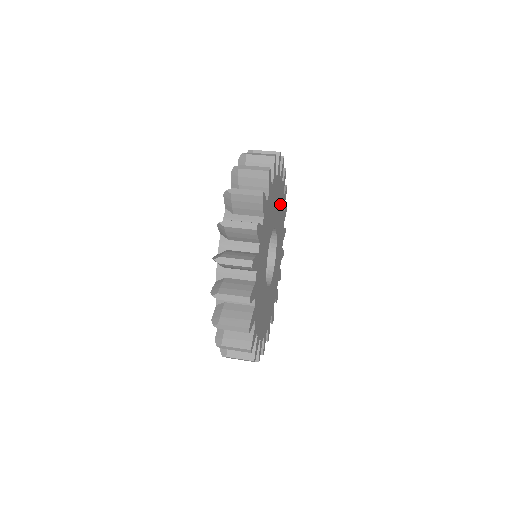
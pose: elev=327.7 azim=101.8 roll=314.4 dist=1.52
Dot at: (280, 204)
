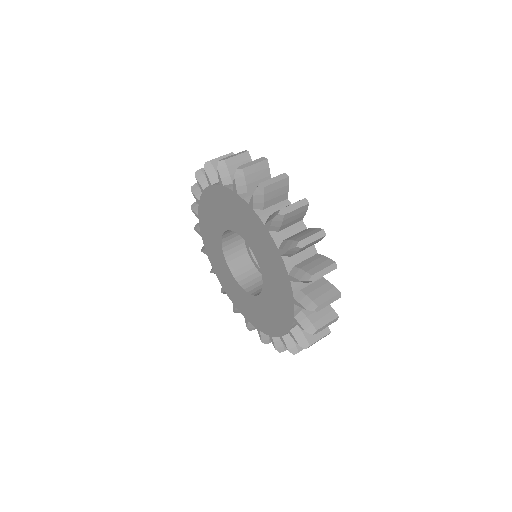
Dot at: occluded
